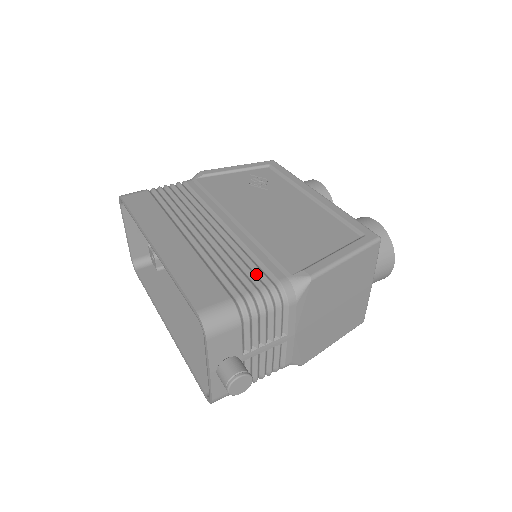
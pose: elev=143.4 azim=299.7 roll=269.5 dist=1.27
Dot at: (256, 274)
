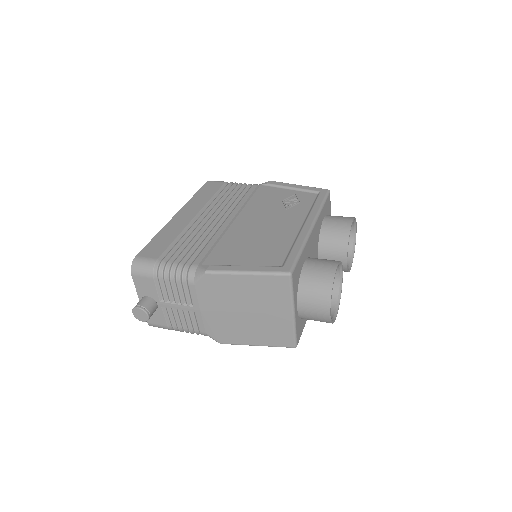
Dot at: (191, 255)
